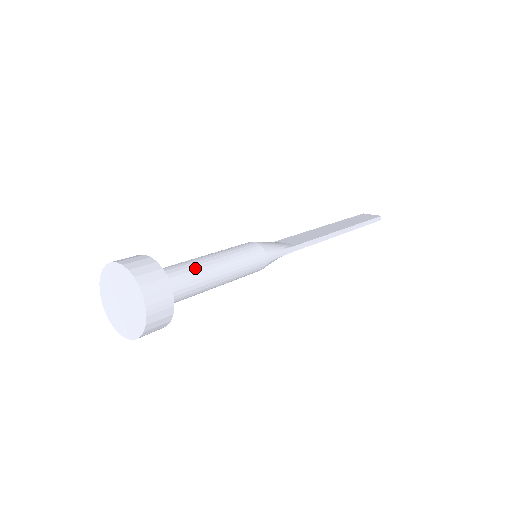
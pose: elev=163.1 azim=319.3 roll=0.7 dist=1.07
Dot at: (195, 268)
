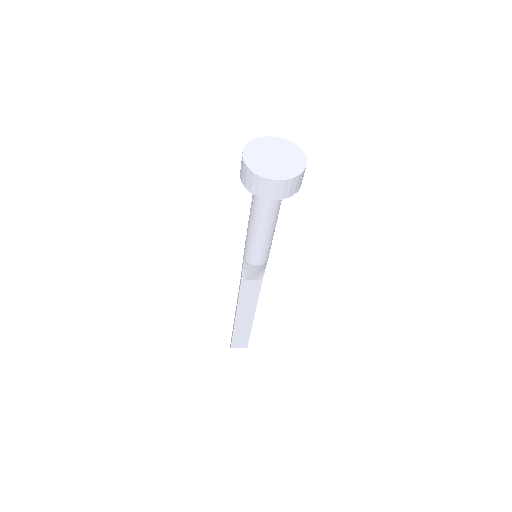
Dot at: occluded
